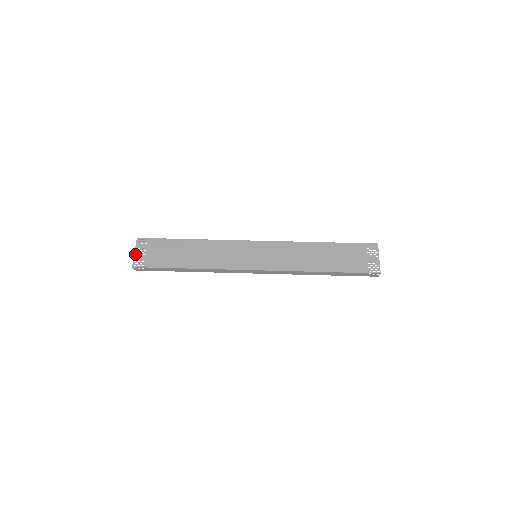
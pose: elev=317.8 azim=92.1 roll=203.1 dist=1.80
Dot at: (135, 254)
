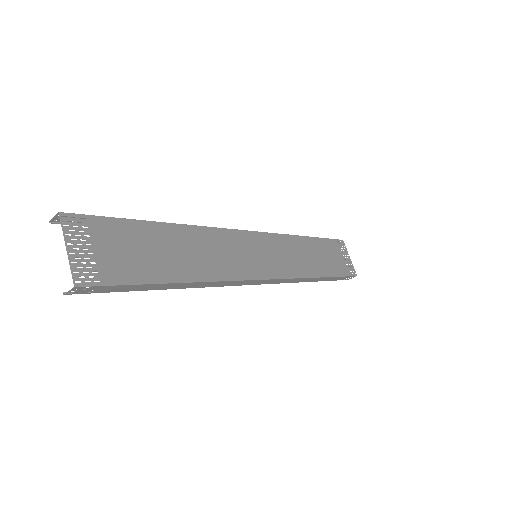
Dot at: occluded
